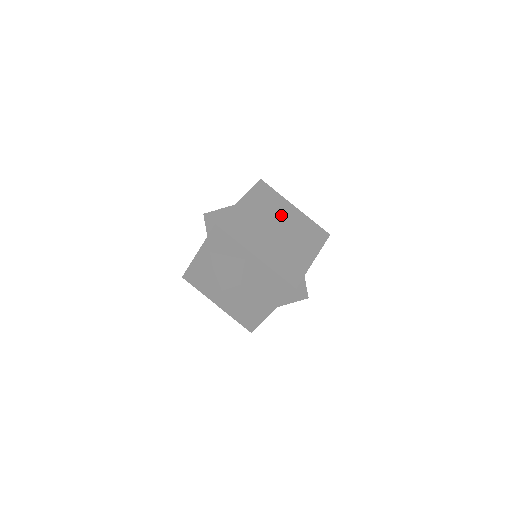
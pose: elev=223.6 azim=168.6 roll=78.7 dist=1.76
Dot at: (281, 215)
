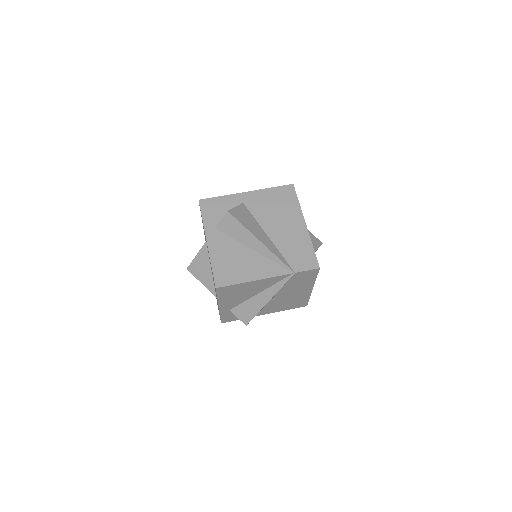
Dot at: occluded
